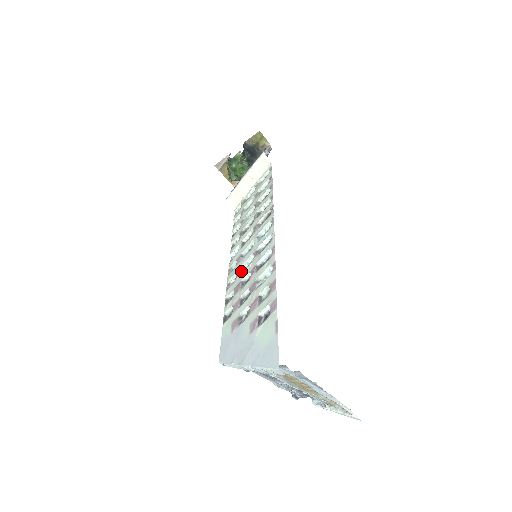
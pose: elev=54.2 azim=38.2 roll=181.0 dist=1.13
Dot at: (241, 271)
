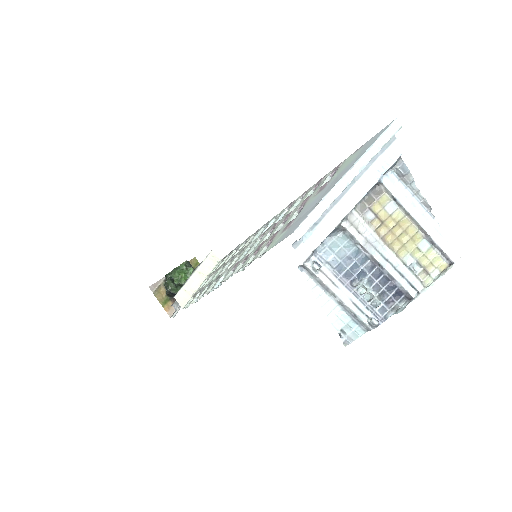
Dot at: (251, 252)
